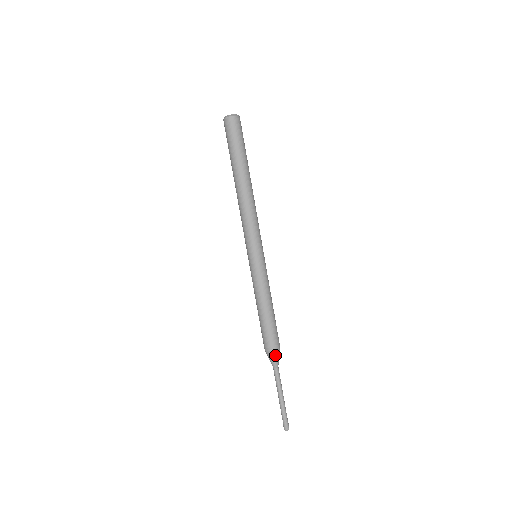
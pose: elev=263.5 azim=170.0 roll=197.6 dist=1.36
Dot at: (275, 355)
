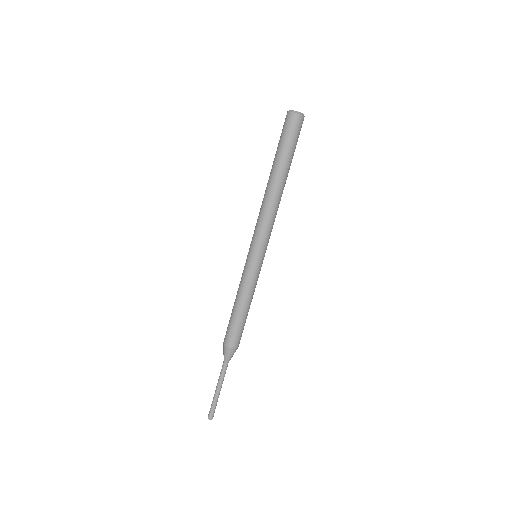
Dot at: (225, 350)
